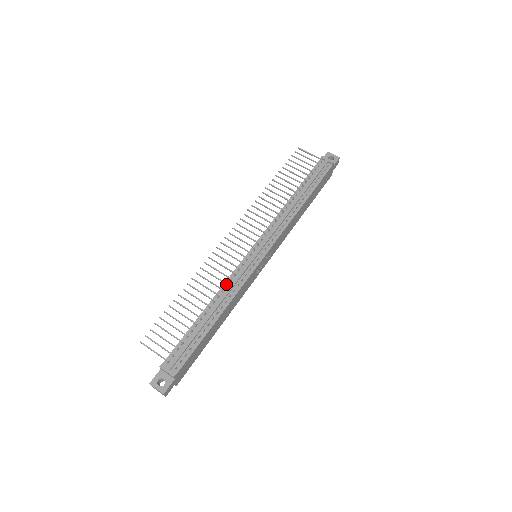
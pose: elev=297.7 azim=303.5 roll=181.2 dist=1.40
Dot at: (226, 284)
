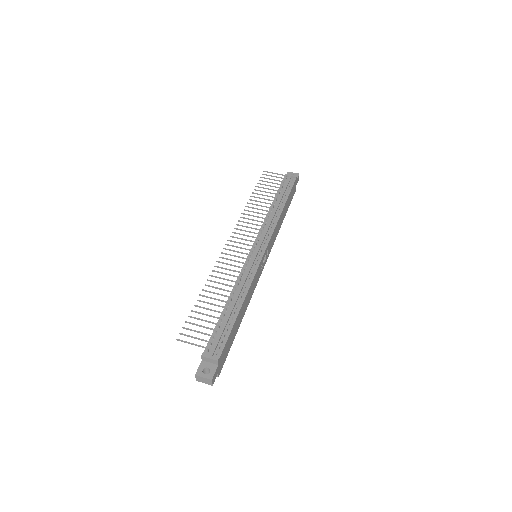
Dot at: (239, 278)
